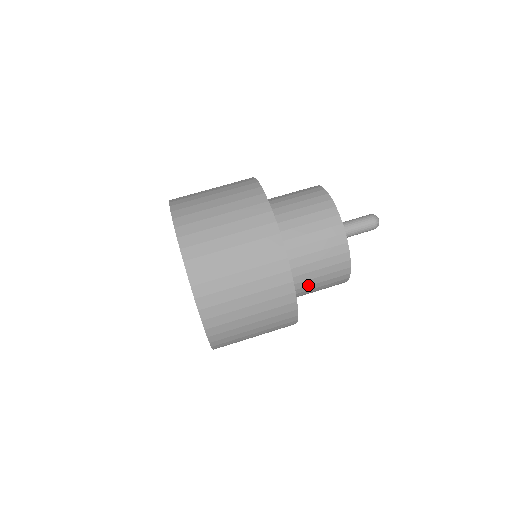
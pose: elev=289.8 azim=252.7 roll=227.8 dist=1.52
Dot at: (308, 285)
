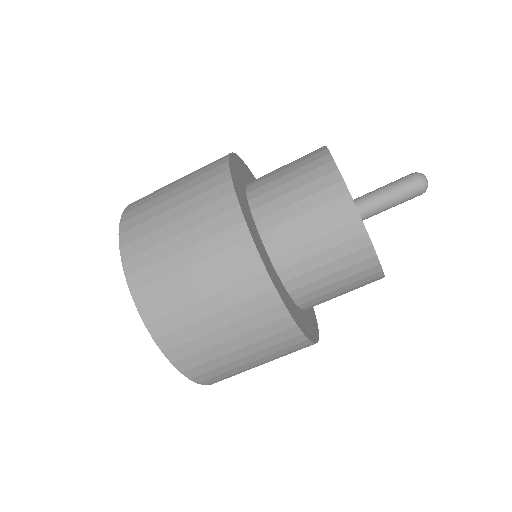
Dot at: occluded
